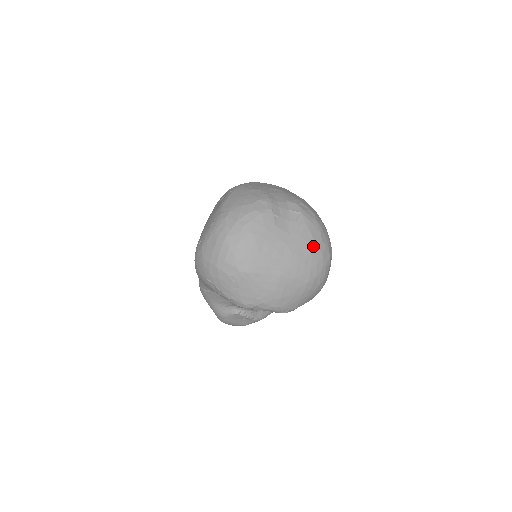
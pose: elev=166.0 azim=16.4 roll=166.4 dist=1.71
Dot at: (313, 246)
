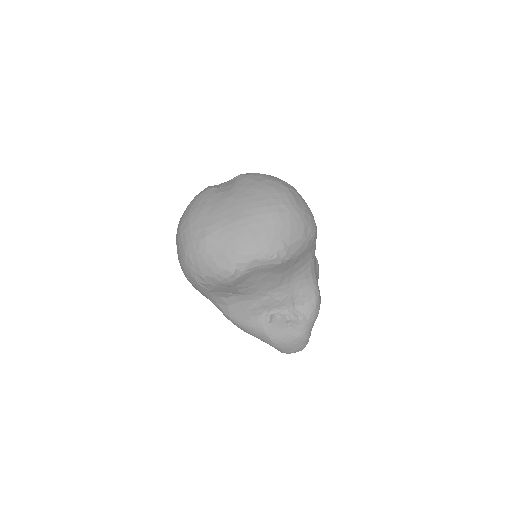
Dot at: (258, 186)
